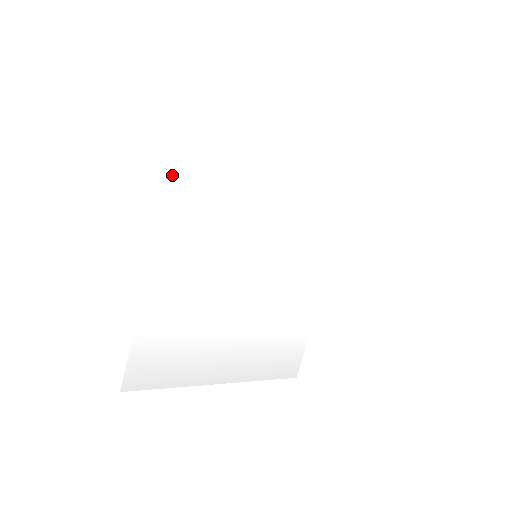
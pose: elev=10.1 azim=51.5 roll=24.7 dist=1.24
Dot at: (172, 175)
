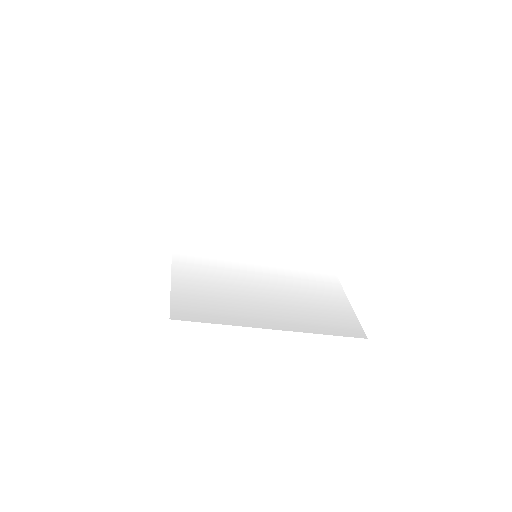
Dot at: (174, 222)
